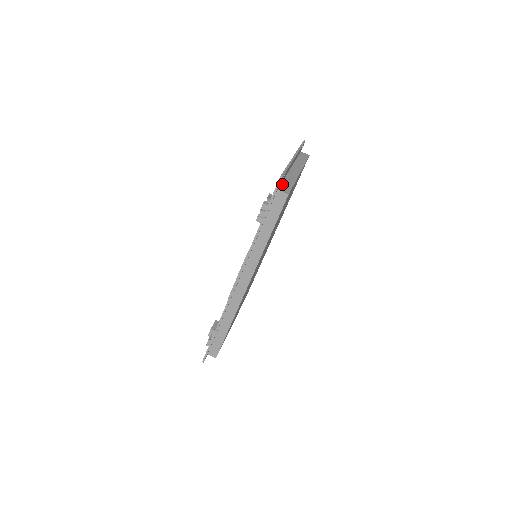
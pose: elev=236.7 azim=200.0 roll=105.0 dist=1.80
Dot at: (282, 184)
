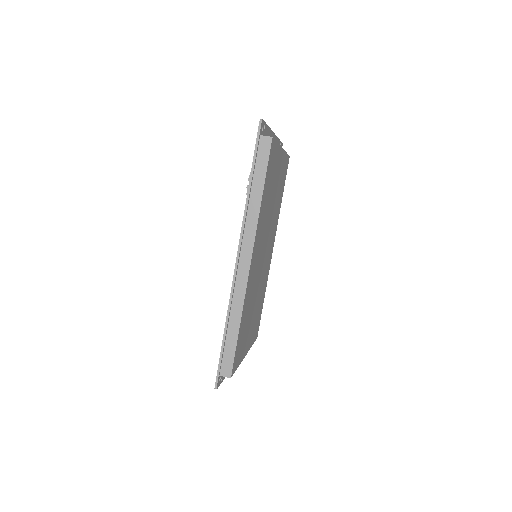
Dot at: occluded
